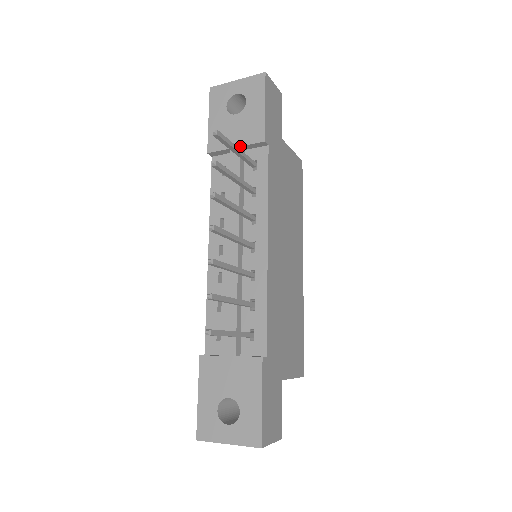
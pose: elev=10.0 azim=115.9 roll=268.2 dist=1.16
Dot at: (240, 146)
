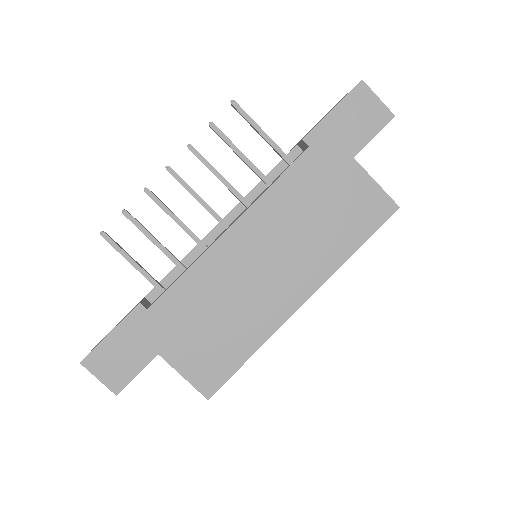
Dot at: (297, 144)
